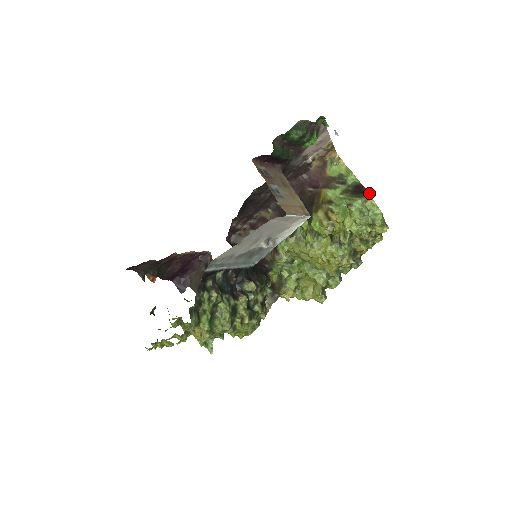
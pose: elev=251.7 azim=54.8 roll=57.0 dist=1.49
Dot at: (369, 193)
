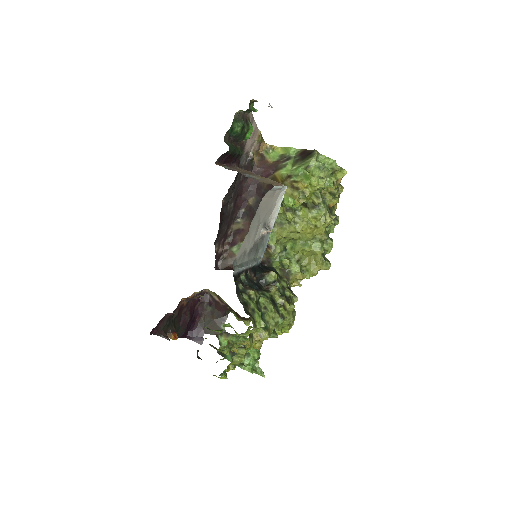
Dot at: (316, 150)
